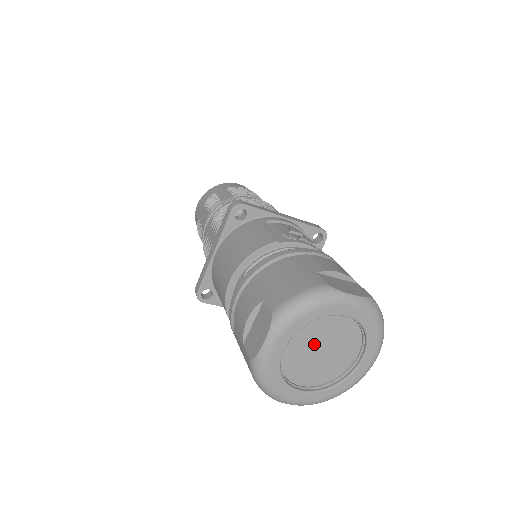
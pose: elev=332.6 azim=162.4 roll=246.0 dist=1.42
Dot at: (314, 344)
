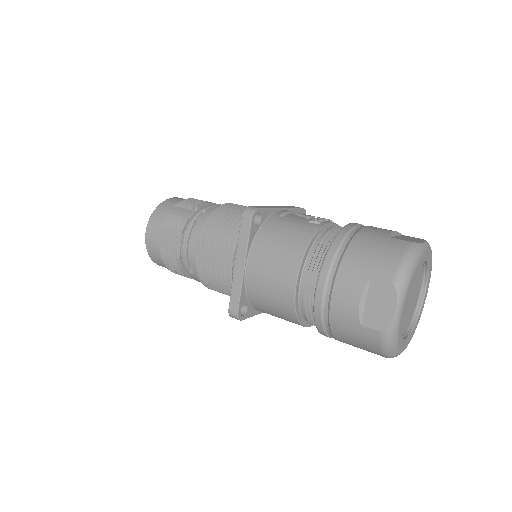
Dot at: (409, 296)
